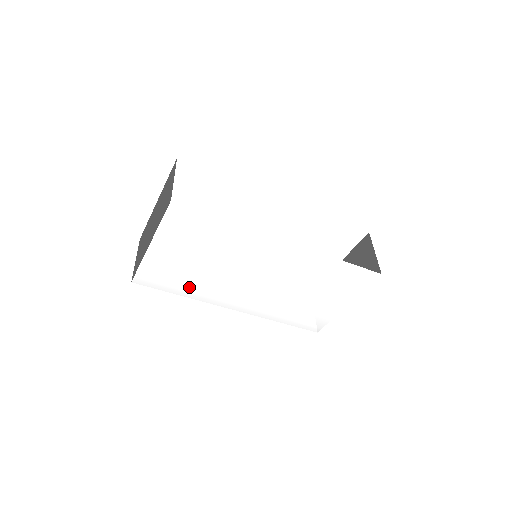
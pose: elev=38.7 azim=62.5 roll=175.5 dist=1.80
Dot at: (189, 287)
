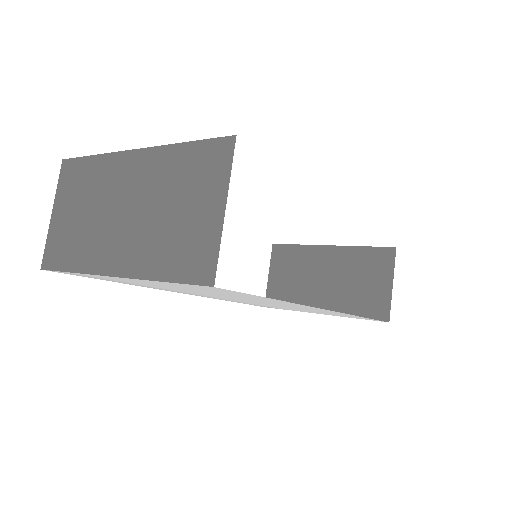
Dot at: (141, 285)
